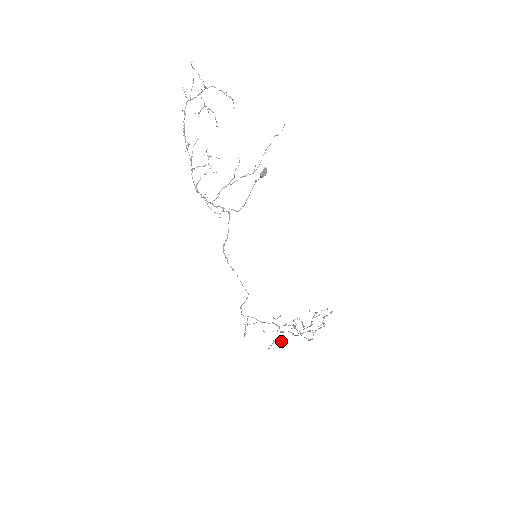
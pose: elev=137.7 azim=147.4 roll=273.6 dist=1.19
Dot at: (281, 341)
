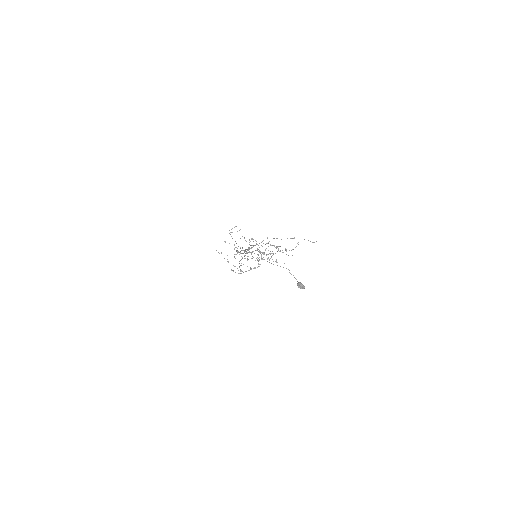
Dot at: occluded
